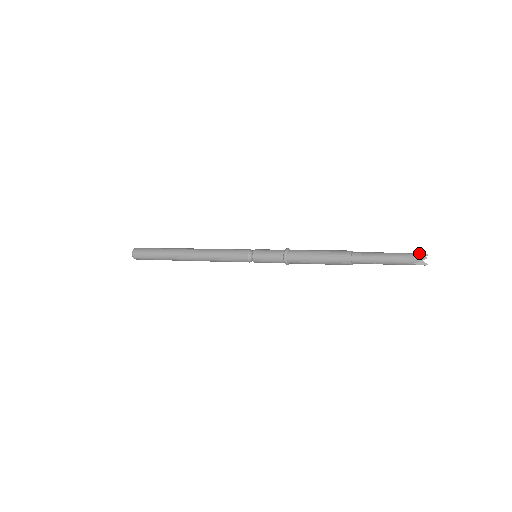
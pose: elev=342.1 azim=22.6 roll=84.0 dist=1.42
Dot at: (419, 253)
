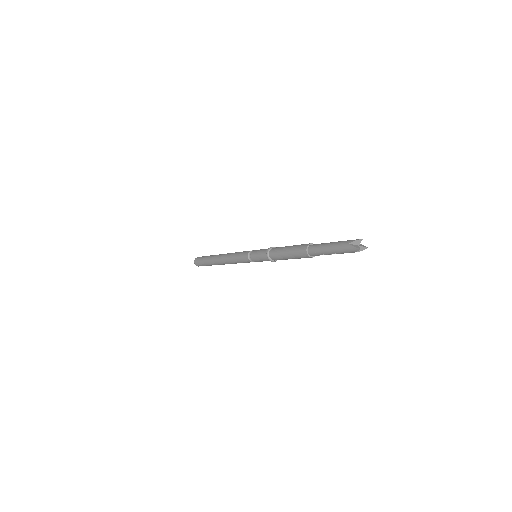
Dot at: (353, 241)
